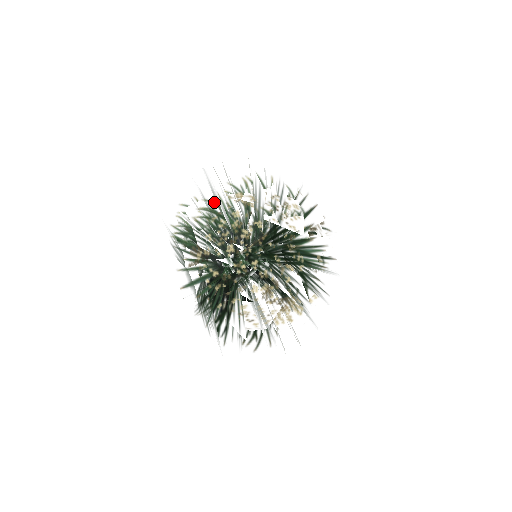
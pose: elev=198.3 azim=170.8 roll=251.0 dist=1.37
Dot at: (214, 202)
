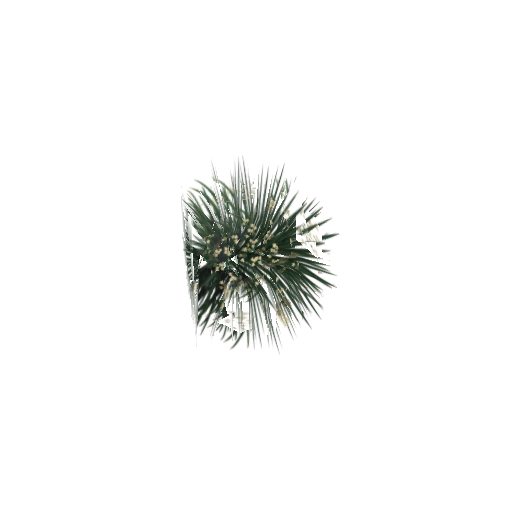
Dot at: (251, 205)
